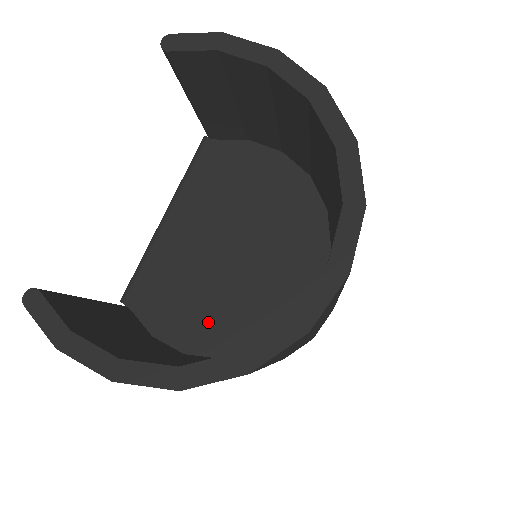
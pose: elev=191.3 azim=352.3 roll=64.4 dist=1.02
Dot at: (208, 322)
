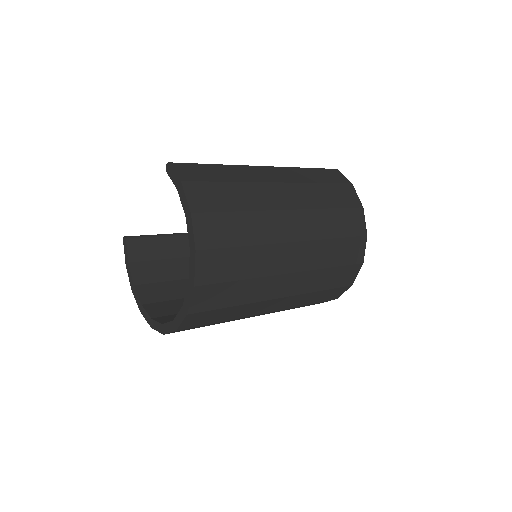
Dot at: occluded
